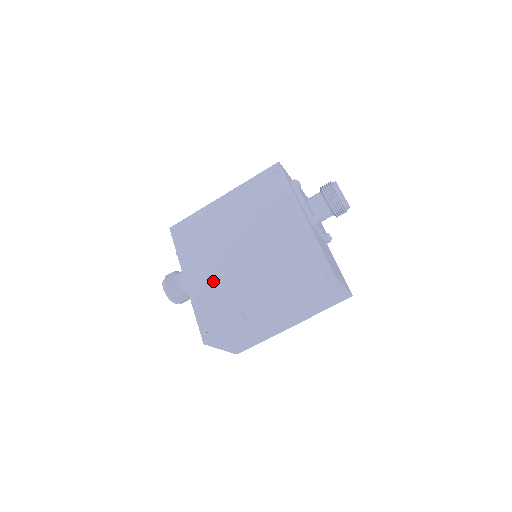
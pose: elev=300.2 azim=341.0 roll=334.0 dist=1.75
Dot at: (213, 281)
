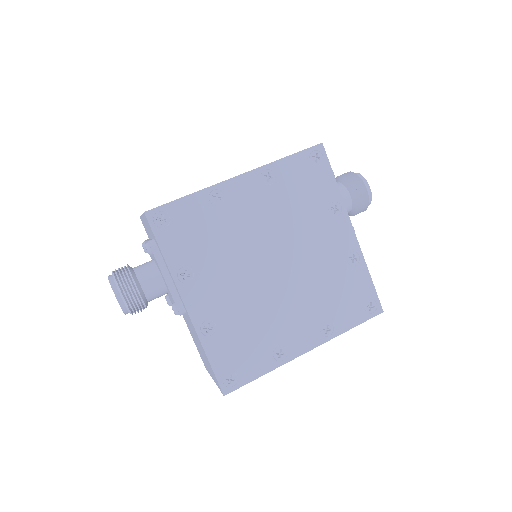
Dot at: (232, 309)
